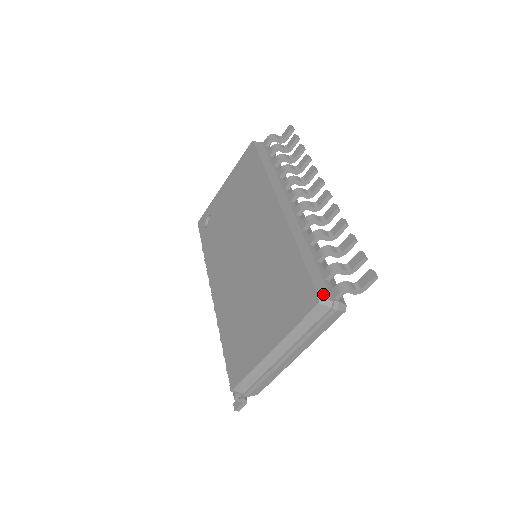
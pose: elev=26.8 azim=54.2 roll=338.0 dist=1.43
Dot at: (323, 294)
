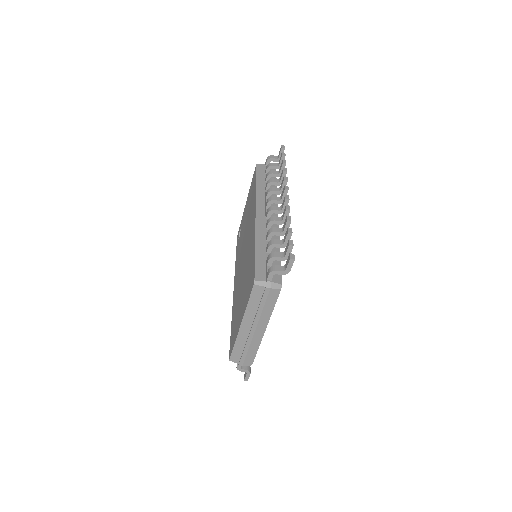
Dot at: (260, 277)
